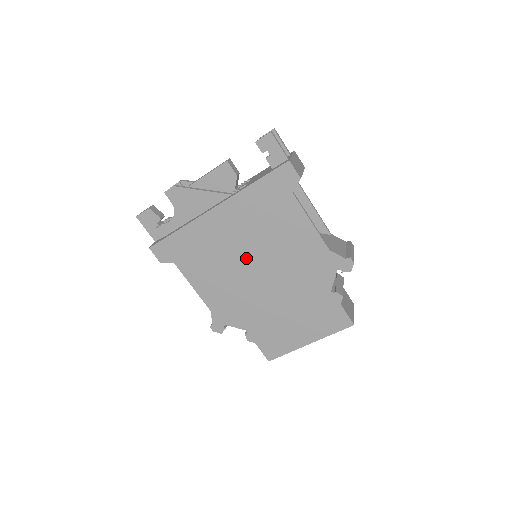
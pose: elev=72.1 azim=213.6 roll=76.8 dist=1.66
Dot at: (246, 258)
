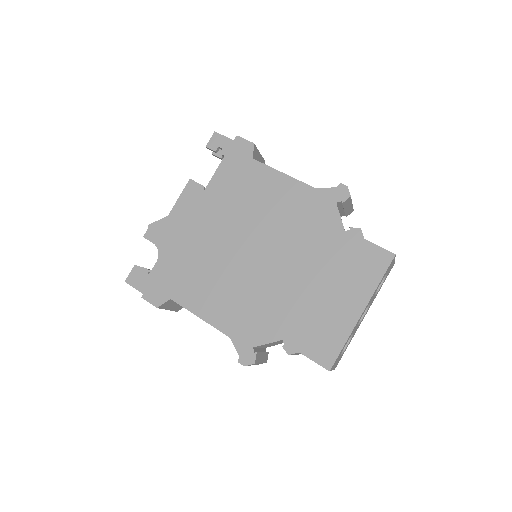
Dot at: (240, 248)
